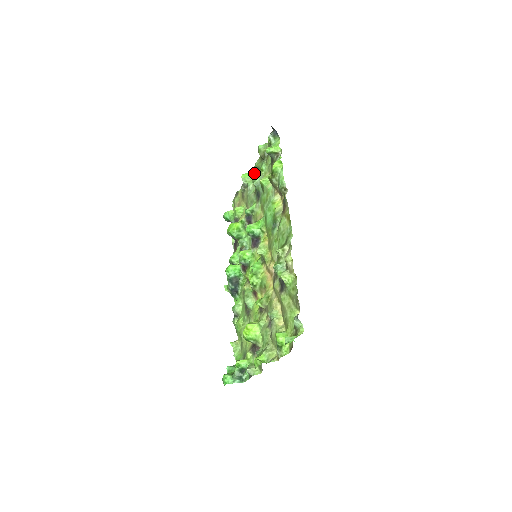
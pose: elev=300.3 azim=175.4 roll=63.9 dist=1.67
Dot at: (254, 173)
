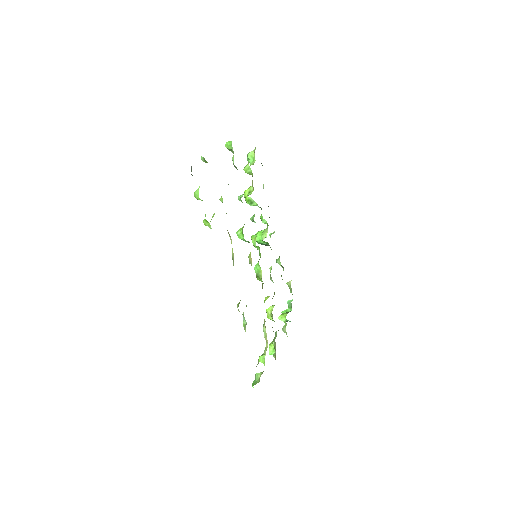
Dot at: occluded
